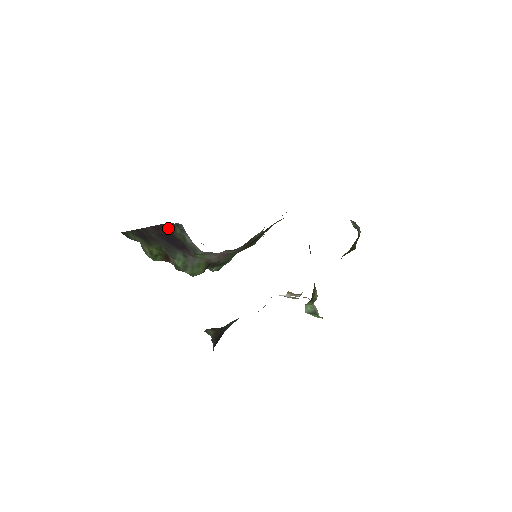
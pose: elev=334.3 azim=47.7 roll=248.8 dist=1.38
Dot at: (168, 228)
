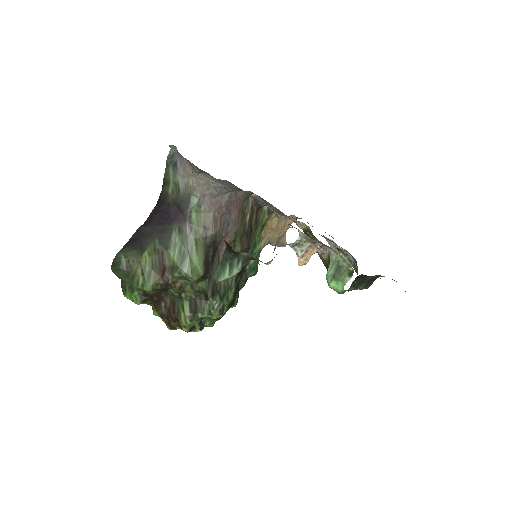
Dot at: (161, 198)
